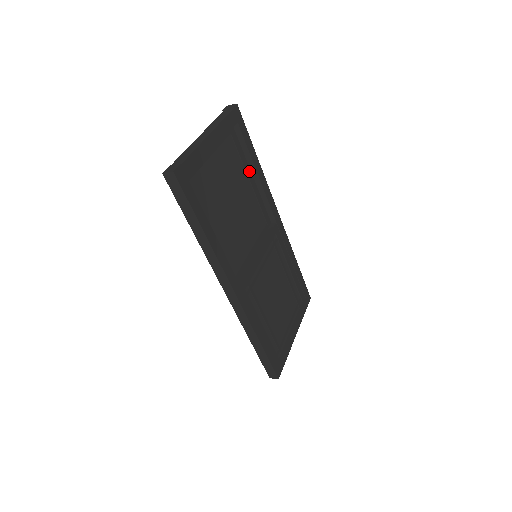
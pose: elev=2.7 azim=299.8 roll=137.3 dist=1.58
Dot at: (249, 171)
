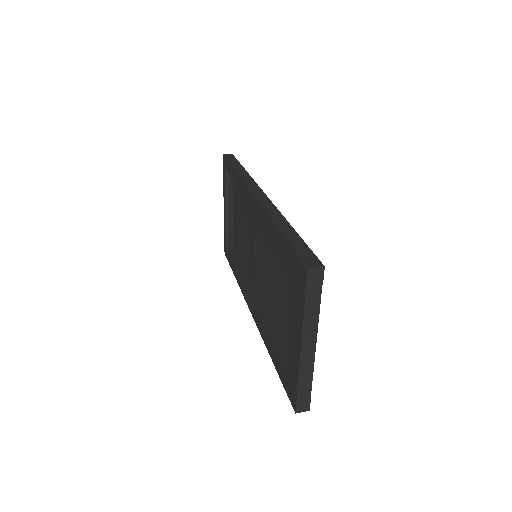
Dot at: occluded
